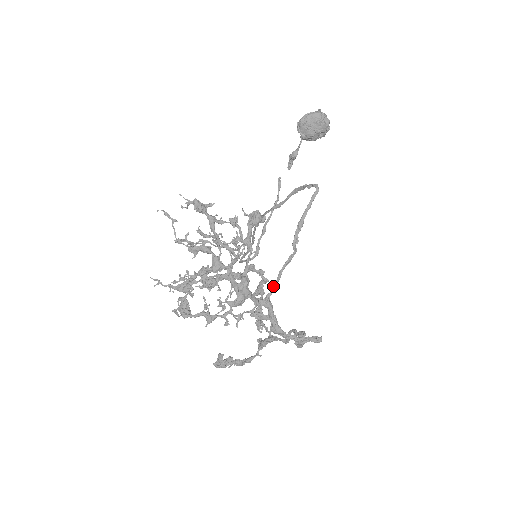
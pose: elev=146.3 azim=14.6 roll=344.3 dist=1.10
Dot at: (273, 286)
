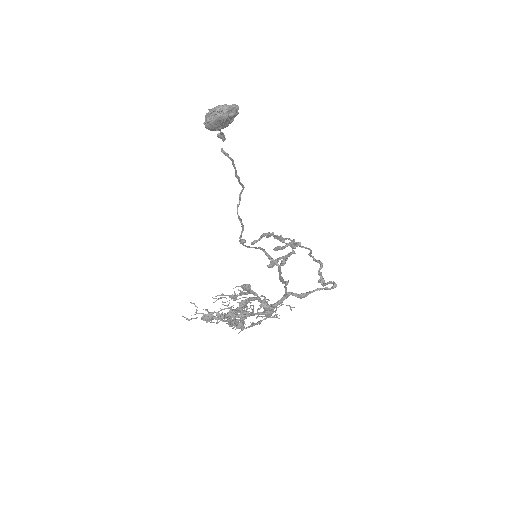
Dot at: (285, 293)
